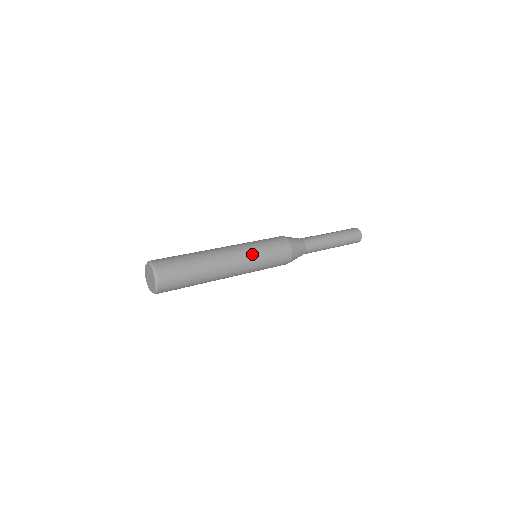
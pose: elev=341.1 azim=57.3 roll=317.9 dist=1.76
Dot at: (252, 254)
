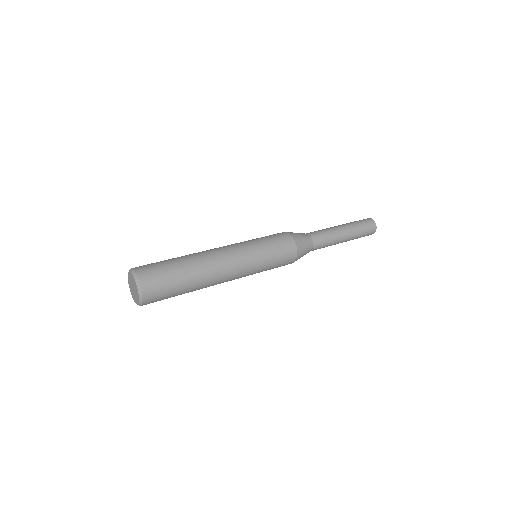
Dot at: (244, 244)
